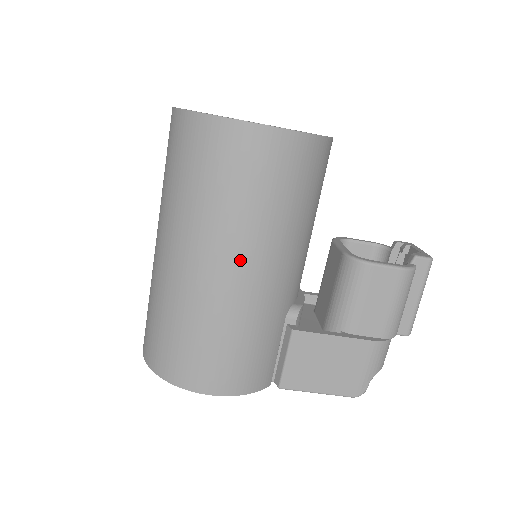
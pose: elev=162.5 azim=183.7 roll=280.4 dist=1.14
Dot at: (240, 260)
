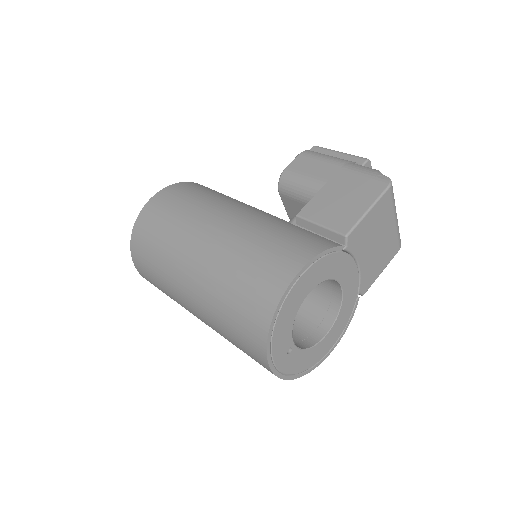
Dot at: (210, 222)
